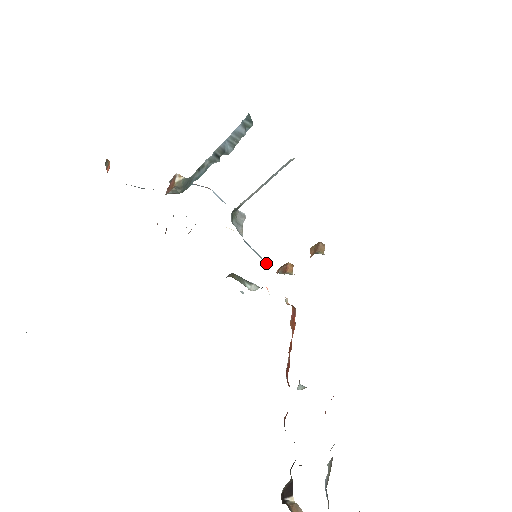
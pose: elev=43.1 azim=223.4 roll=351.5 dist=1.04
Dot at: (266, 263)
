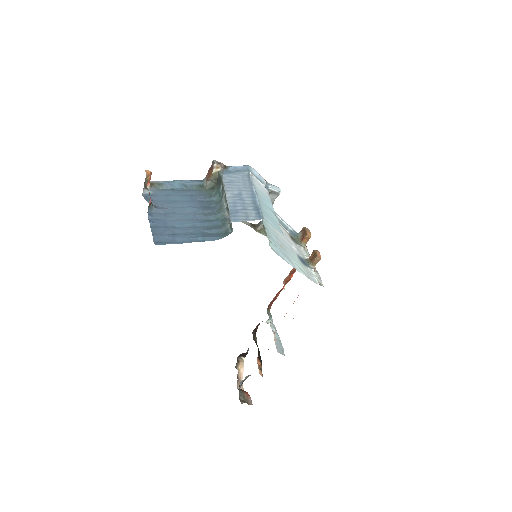
Dot at: (287, 230)
